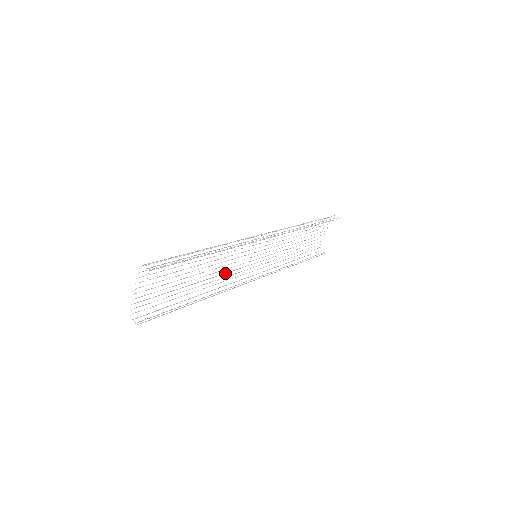
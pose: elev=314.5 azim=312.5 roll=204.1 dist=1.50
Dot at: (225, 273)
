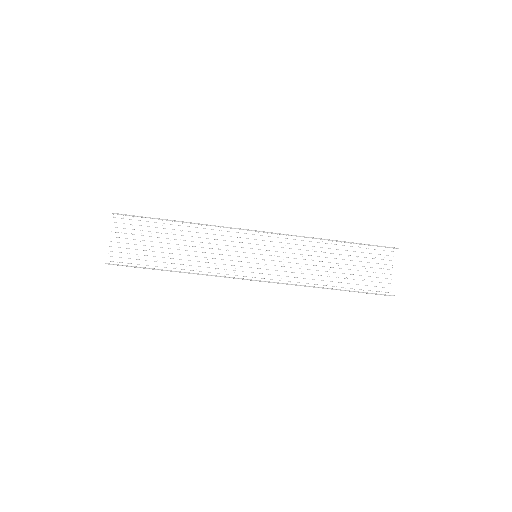
Dot at: (216, 263)
